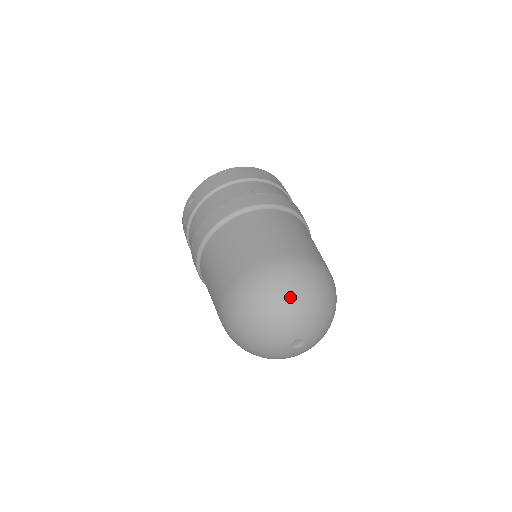
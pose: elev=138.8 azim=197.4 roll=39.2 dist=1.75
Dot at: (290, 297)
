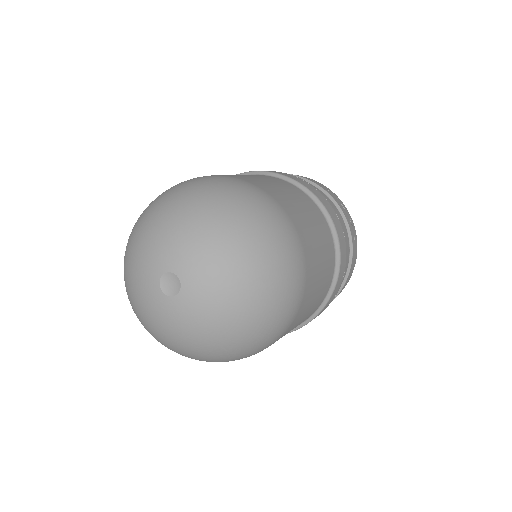
Dot at: (212, 207)
